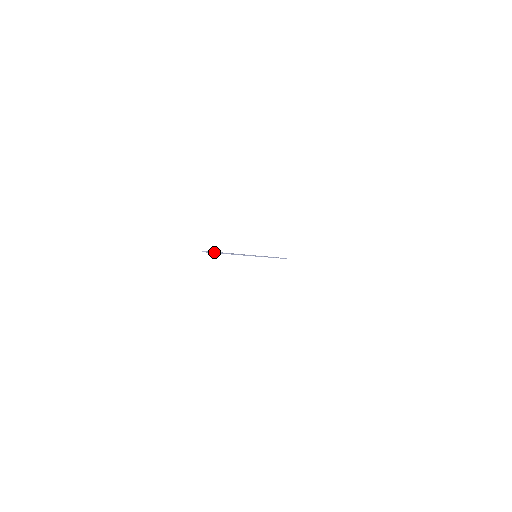
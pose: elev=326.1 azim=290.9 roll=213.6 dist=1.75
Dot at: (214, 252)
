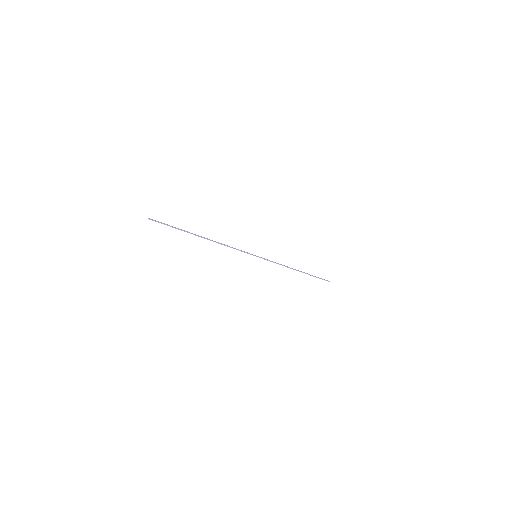
Dot at: (165, 224)
